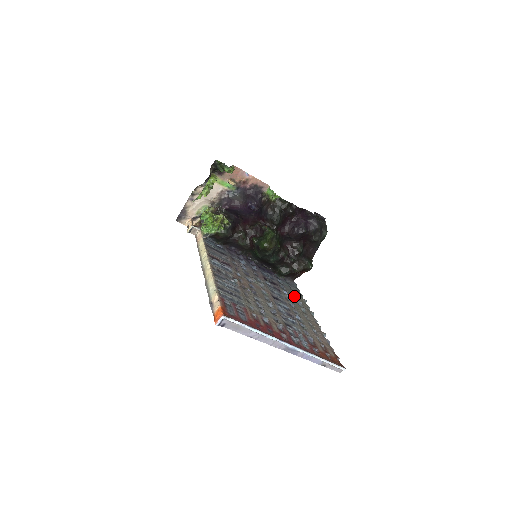
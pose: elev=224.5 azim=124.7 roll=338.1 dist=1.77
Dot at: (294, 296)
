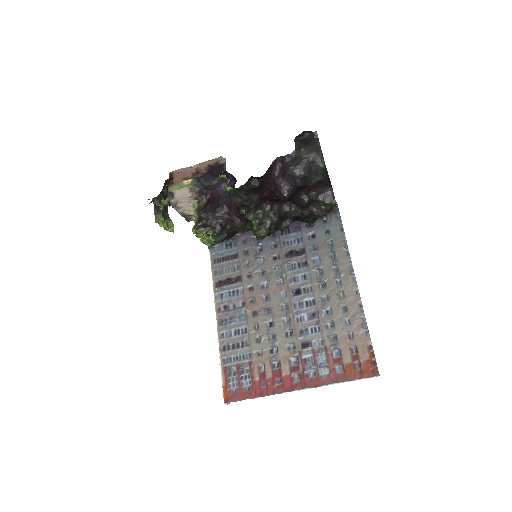
Dot at: (329, 254)
